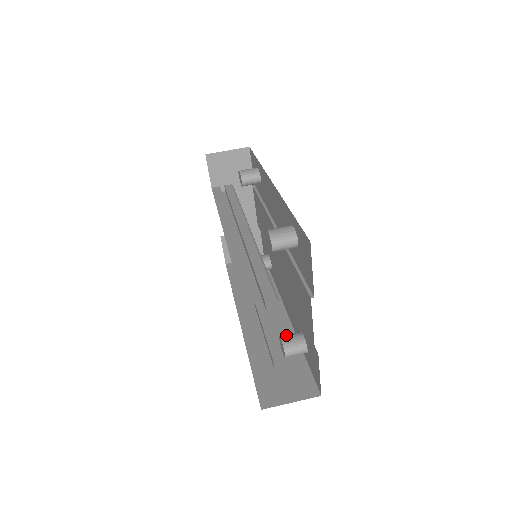
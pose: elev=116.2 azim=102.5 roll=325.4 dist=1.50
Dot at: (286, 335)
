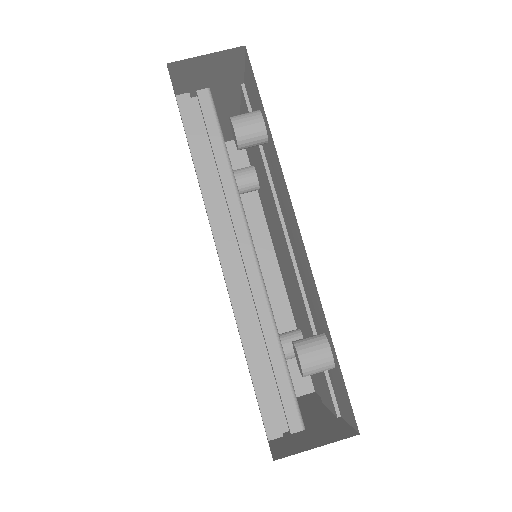
Dot at: (286, 339)
